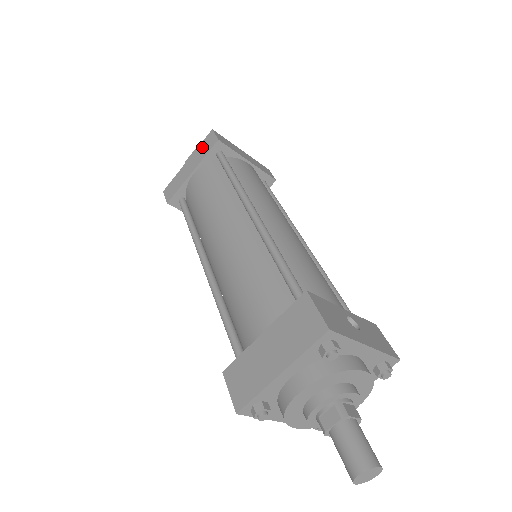
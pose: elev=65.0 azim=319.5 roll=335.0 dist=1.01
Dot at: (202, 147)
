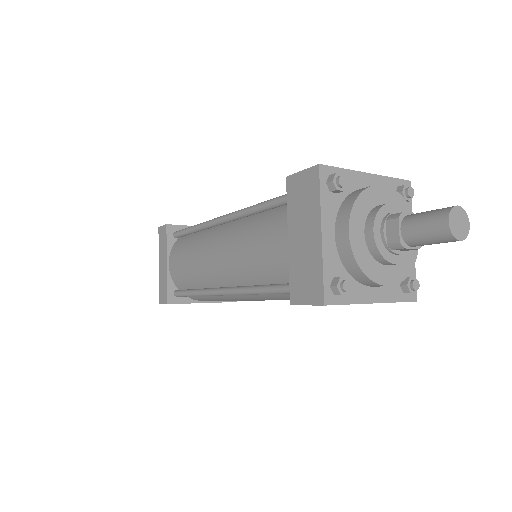
Dot at: (161, 244)
